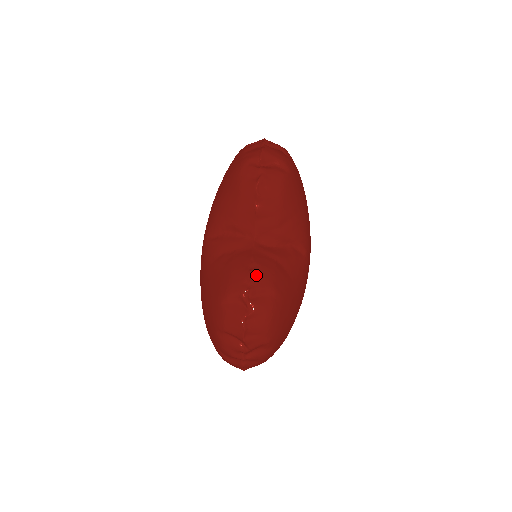
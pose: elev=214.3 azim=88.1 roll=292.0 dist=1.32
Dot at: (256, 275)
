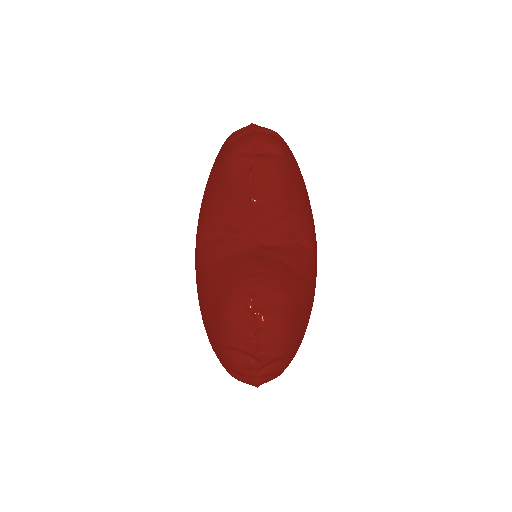
Dot at: (261, 280)
